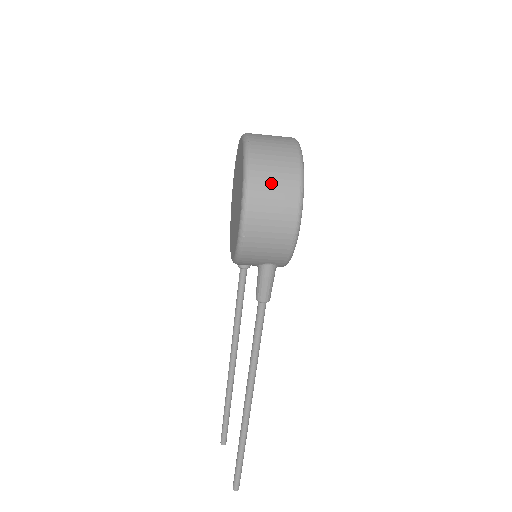
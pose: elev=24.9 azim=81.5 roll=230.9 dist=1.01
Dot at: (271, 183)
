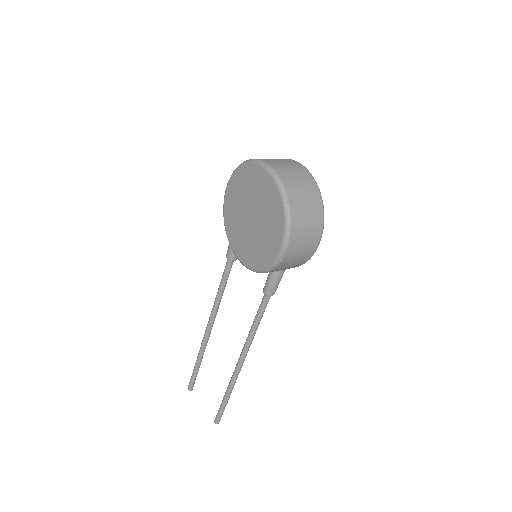
Dot at: (305, 217)
